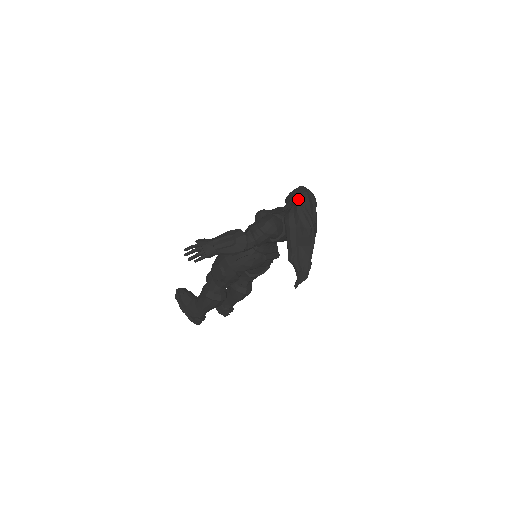
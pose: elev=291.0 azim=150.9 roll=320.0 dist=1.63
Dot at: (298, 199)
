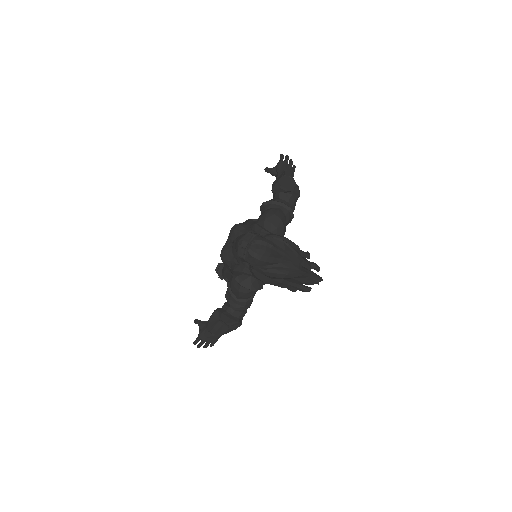
Dot at: (249, 264)
